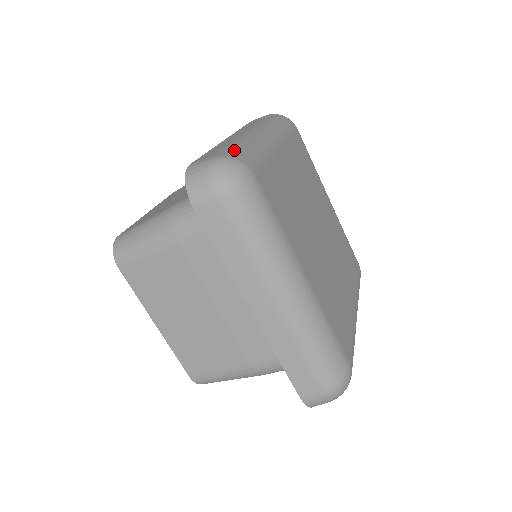
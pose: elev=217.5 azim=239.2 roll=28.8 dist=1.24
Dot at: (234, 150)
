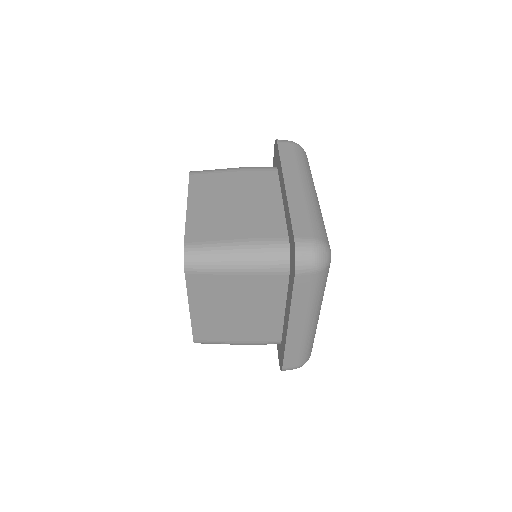
Dot at: (306, 356)
